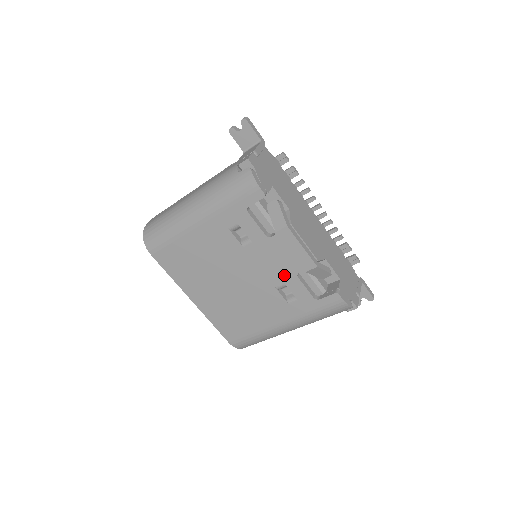
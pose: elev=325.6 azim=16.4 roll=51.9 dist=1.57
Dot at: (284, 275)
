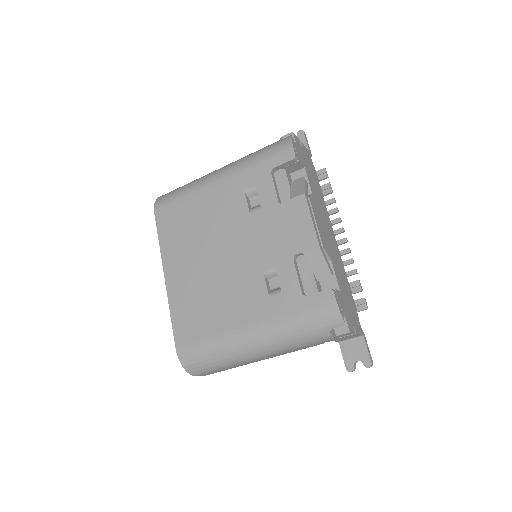
Dot at: (279, 255)
